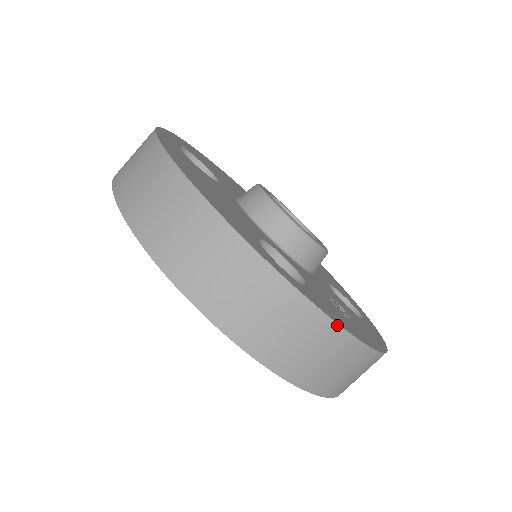
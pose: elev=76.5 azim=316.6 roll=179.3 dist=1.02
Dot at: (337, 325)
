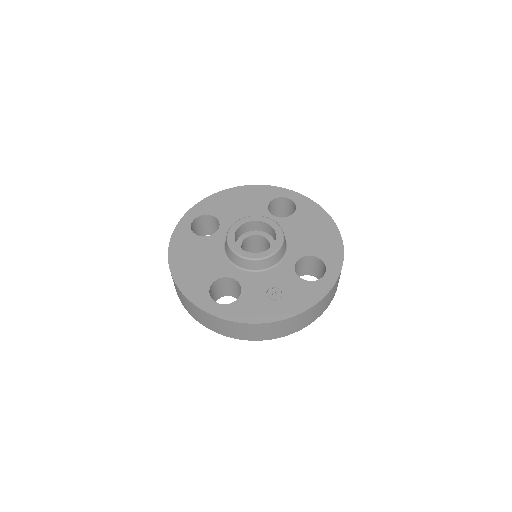
Dot at: (241, 323)
